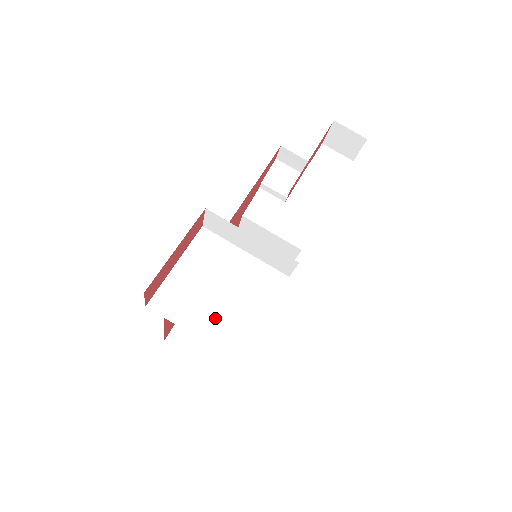
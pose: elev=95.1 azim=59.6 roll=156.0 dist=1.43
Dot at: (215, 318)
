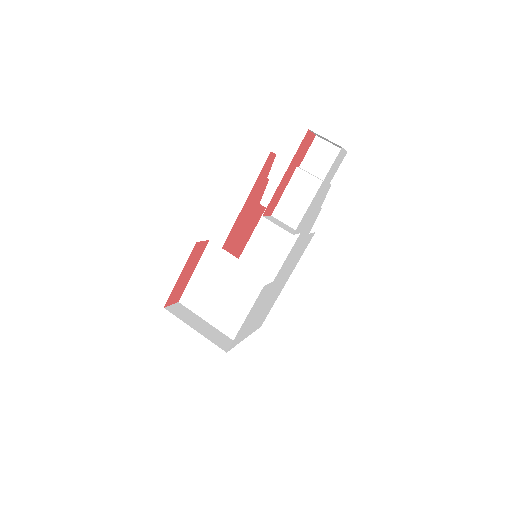
Dot at: (221, 312)
